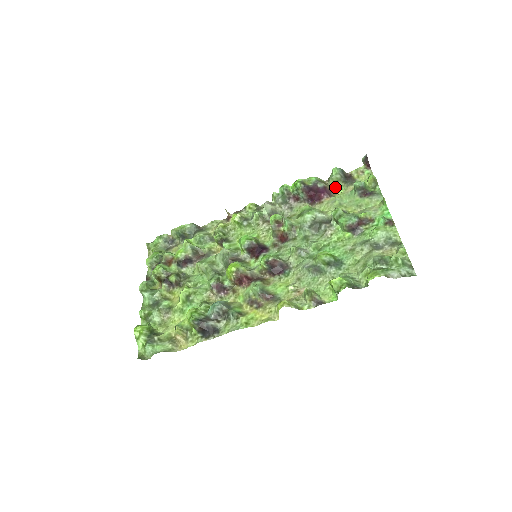
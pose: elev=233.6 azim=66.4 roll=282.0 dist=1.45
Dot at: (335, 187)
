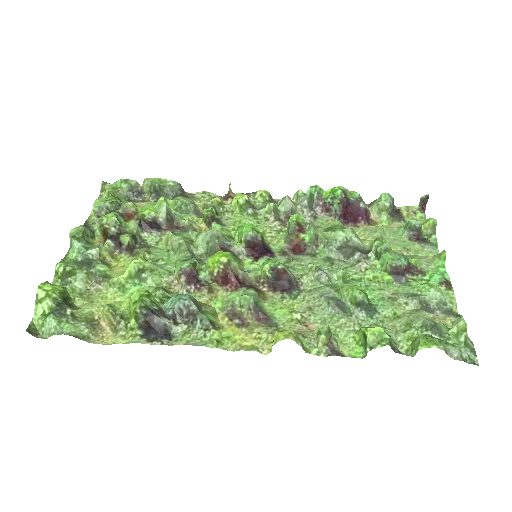
Dot at: (377, 216)
